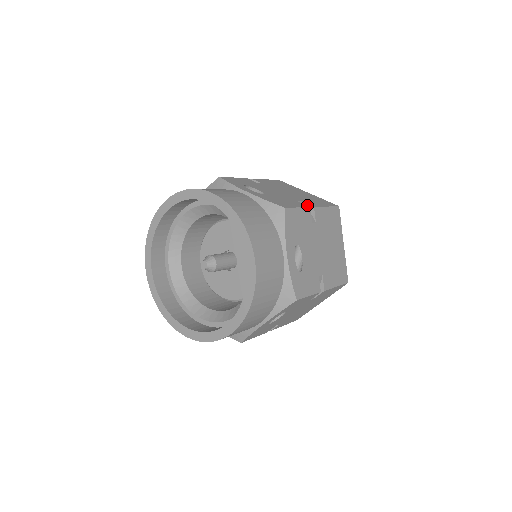
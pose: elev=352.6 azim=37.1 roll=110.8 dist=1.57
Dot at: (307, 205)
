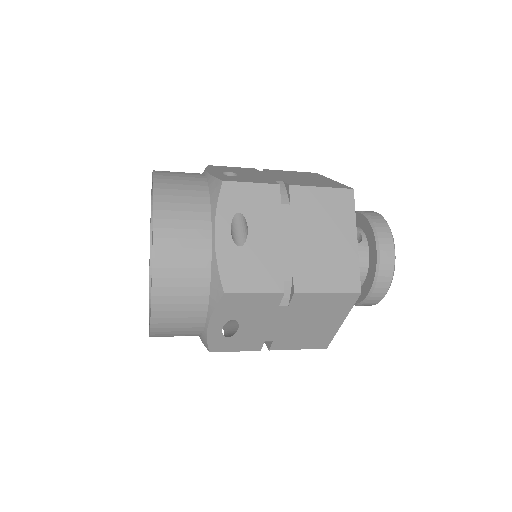
Dot at: occluded
